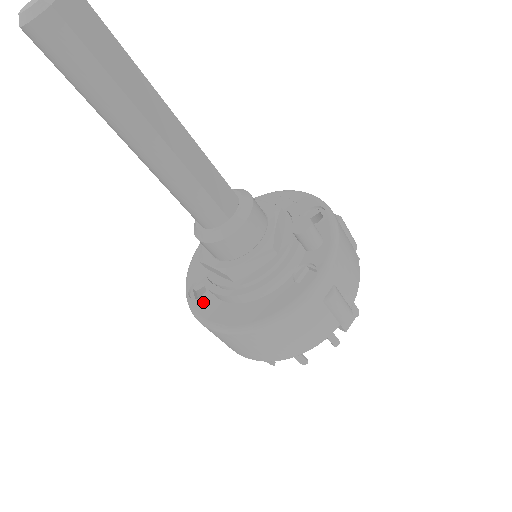
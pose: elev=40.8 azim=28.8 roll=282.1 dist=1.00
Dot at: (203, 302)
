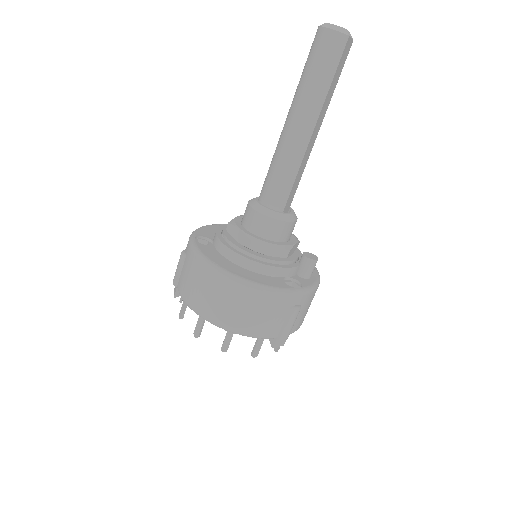
Dot at: (207, 248)
